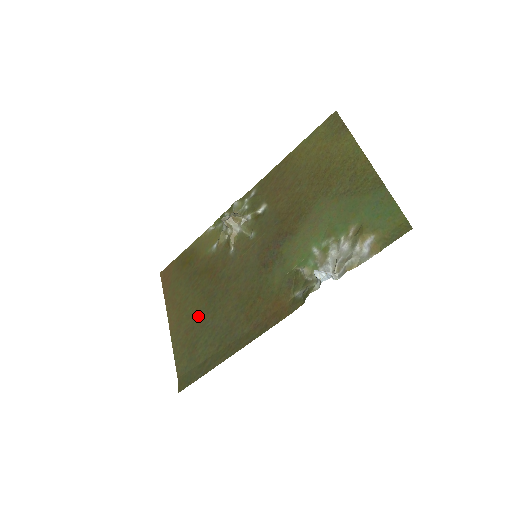
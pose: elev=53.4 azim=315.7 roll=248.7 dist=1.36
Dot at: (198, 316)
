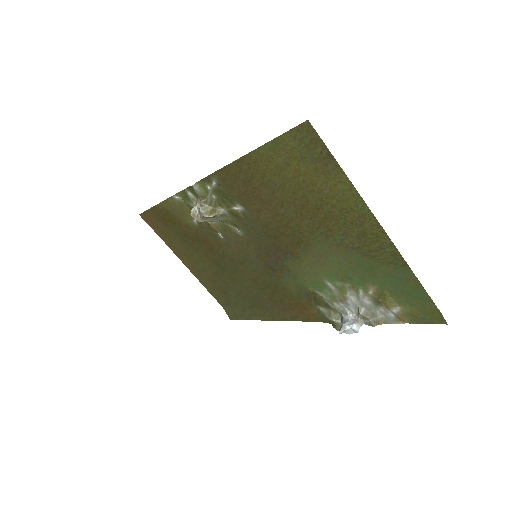
Dot at: (215, 275)
